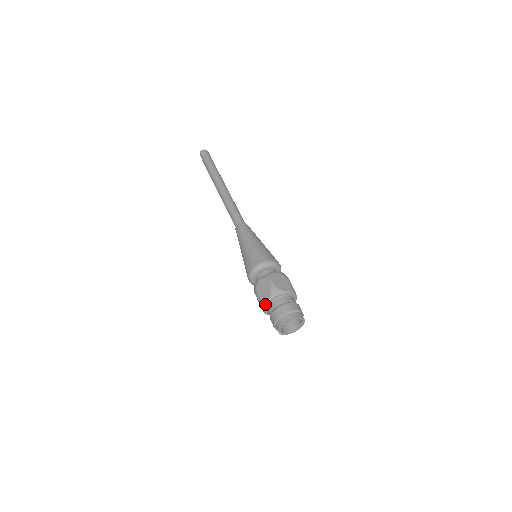
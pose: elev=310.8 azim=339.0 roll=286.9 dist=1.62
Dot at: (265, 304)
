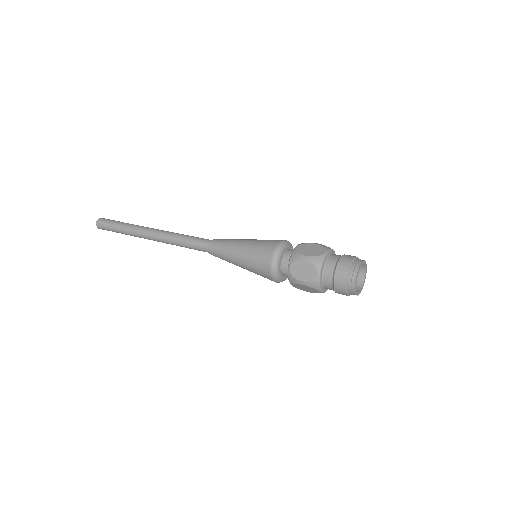
Dot at: (318, 282)
